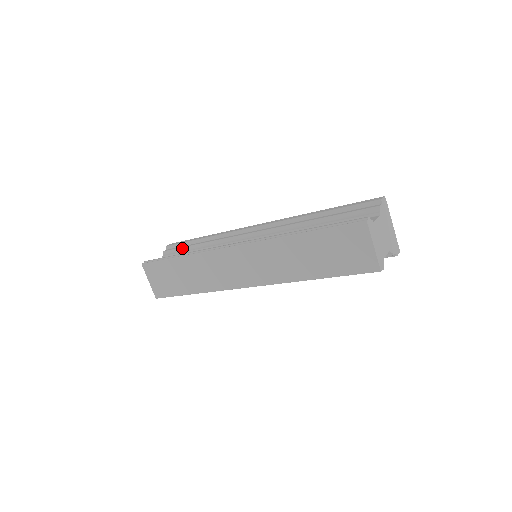
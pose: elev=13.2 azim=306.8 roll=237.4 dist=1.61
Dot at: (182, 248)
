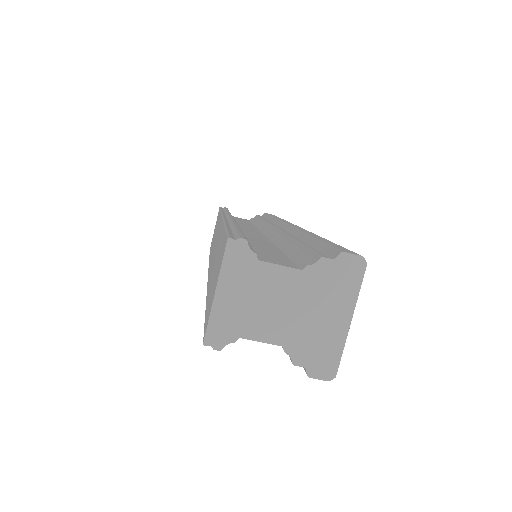
Dot at: (259, 217)
